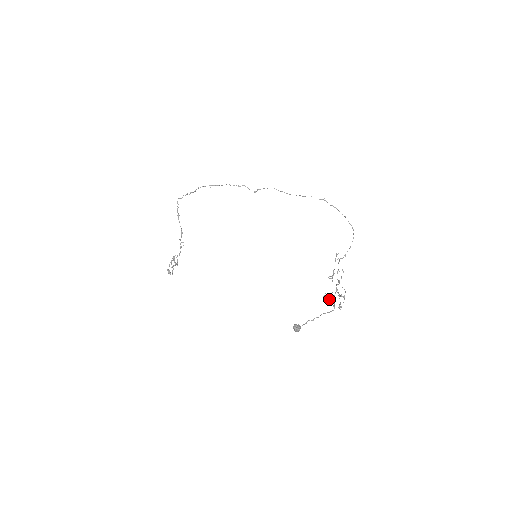
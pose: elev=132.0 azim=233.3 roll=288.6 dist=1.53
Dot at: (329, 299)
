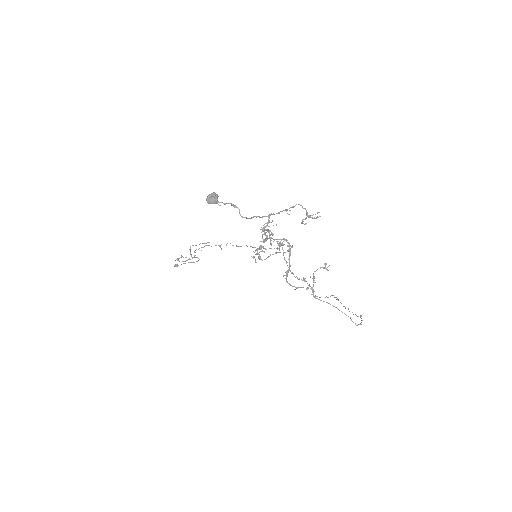
Dot at: (269, 231)
